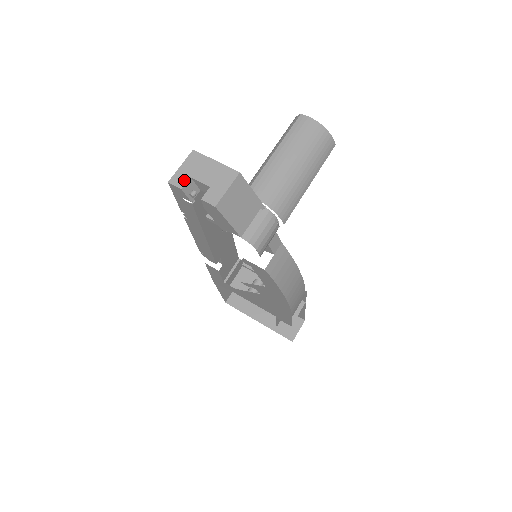
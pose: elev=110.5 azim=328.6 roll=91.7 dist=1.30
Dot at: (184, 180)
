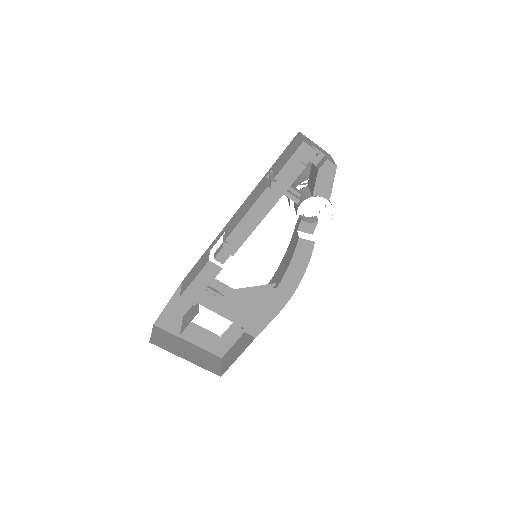
Dot at: (310, 144)
